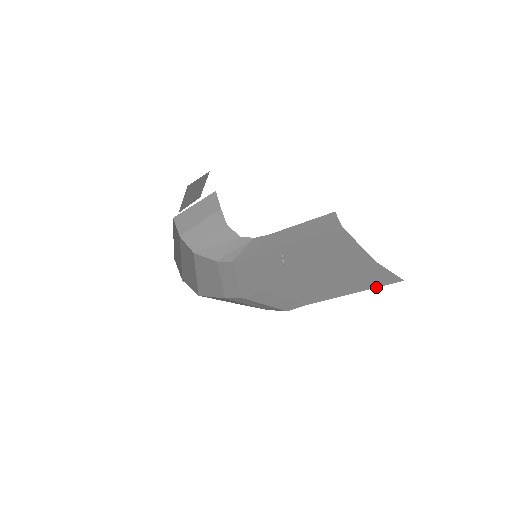
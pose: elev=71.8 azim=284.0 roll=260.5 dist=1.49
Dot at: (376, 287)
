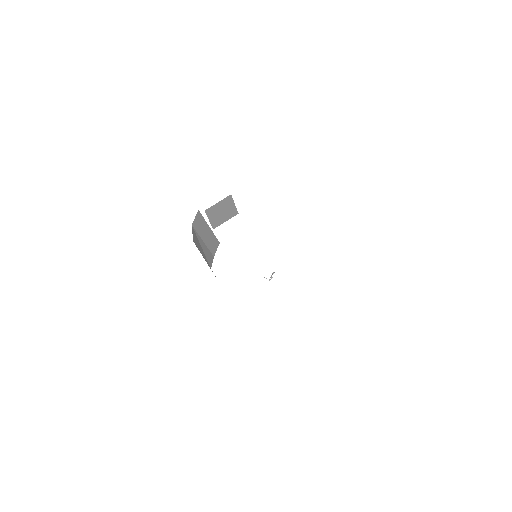
Dot at: occluded
